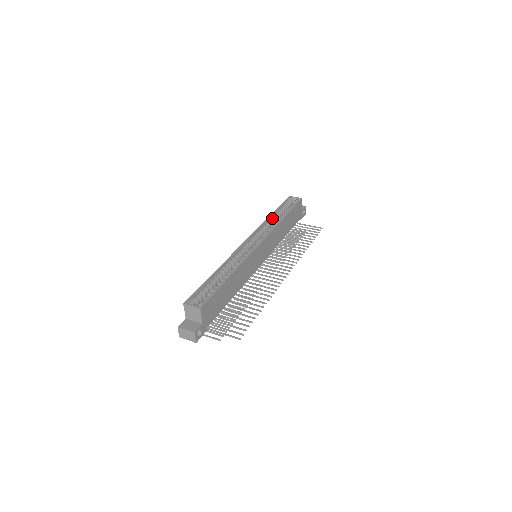
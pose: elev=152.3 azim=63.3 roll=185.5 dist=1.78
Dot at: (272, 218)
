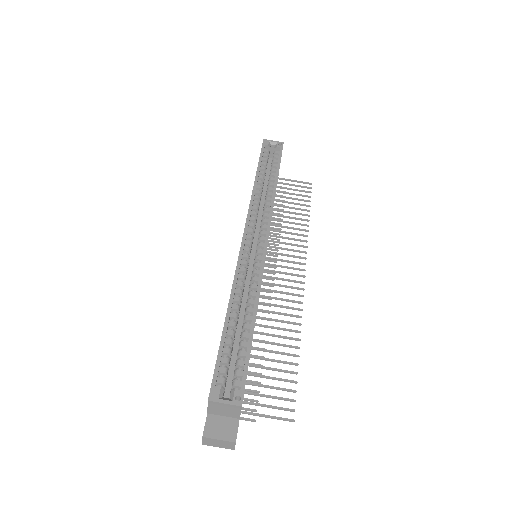
Dot at: (259, 185)
